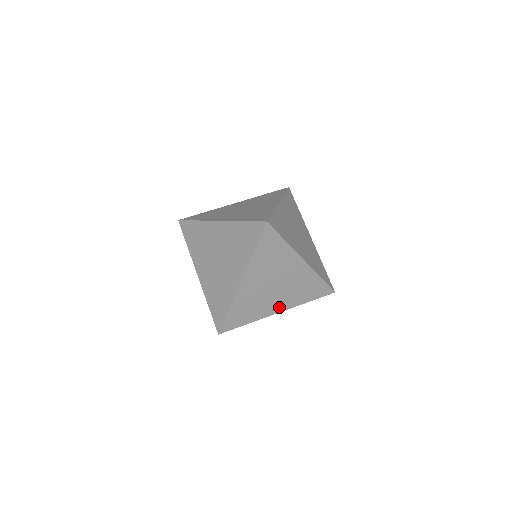
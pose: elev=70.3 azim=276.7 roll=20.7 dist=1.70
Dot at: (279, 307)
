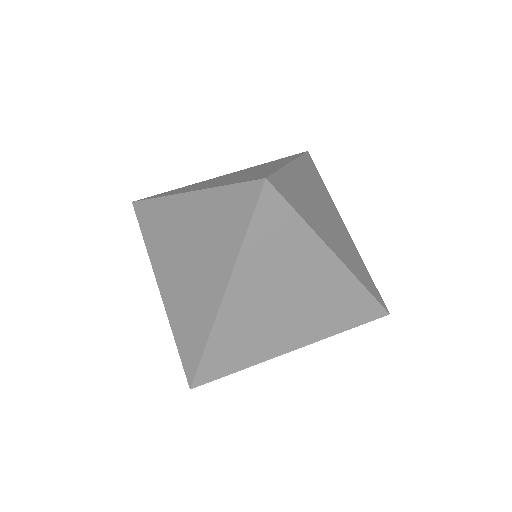
Dot at: (295, 340)
